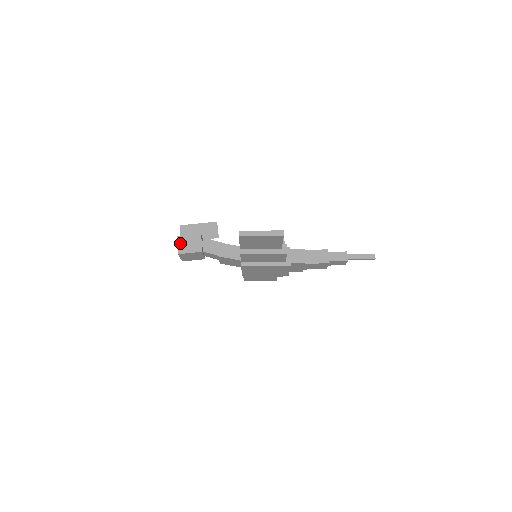
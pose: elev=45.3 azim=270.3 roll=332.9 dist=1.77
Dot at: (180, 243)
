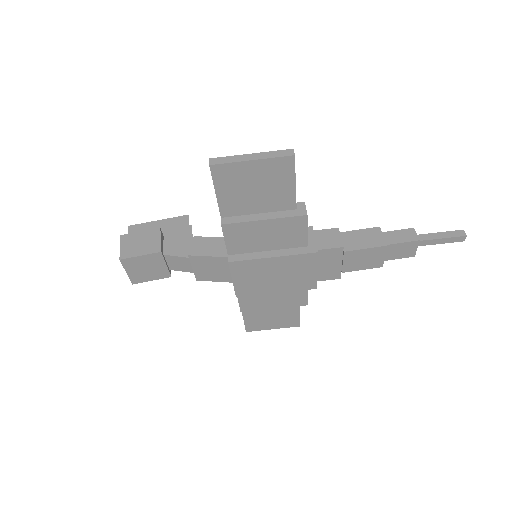
Dot at: (124, 244)
